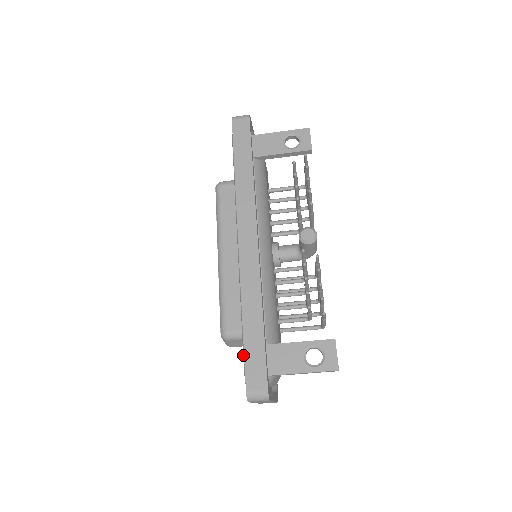
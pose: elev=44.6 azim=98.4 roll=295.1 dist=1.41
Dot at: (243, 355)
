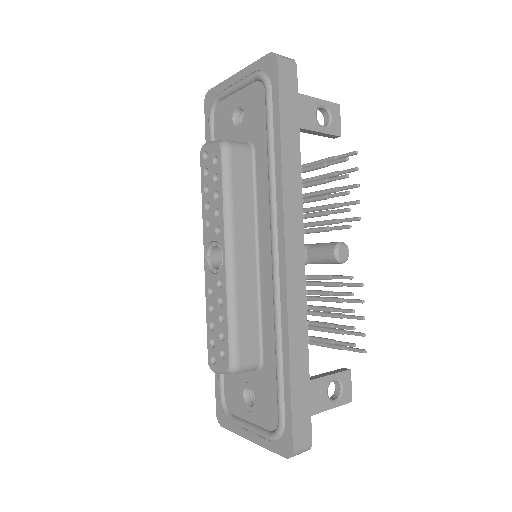
Dot at: (280, 403)
